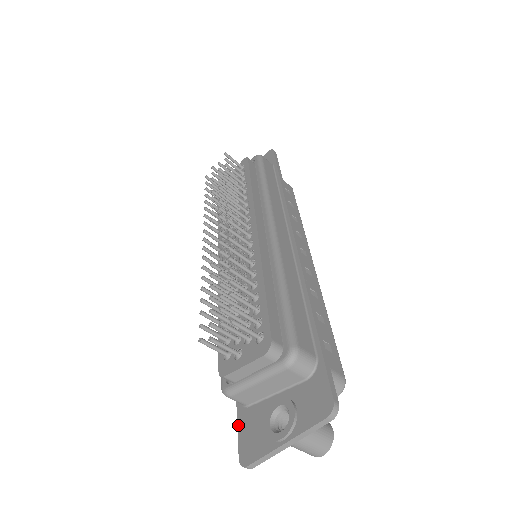
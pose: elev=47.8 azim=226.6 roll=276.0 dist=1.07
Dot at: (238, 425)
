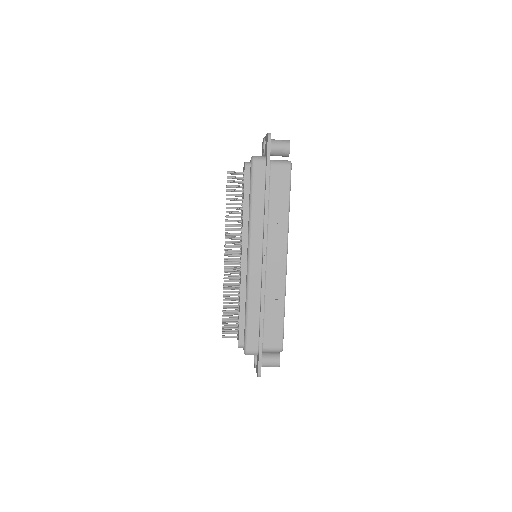
Dot at: occluded
